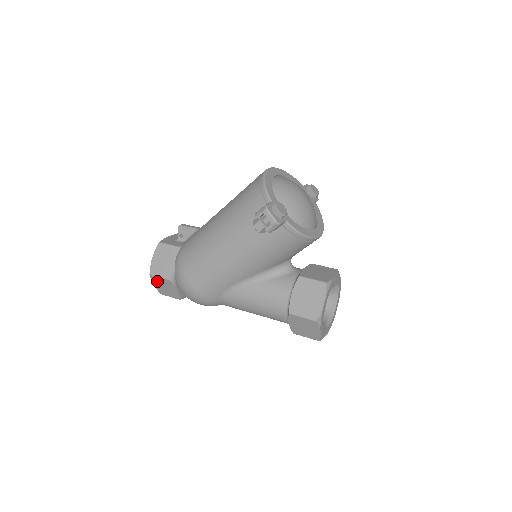
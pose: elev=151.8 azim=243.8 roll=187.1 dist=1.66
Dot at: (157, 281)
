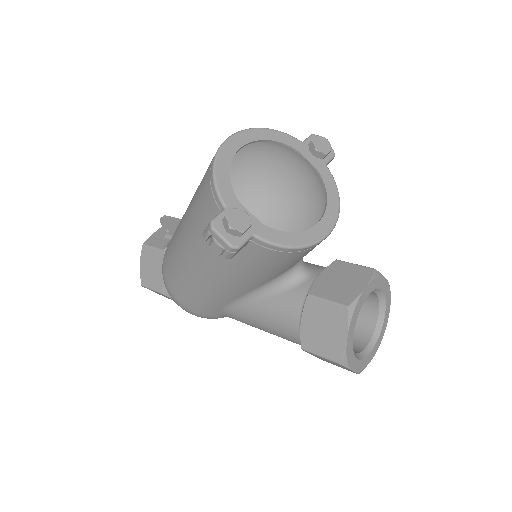
Dot at: (153, 291)
